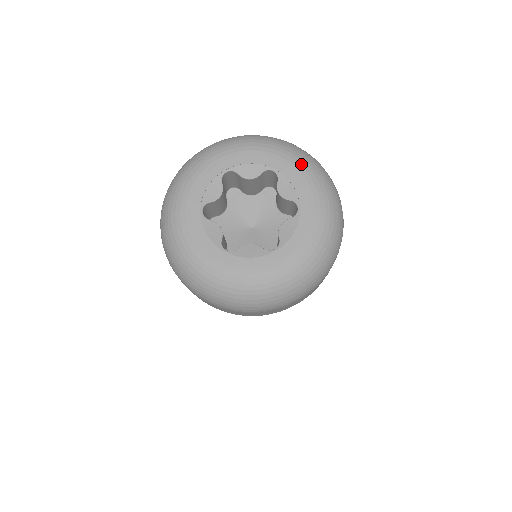
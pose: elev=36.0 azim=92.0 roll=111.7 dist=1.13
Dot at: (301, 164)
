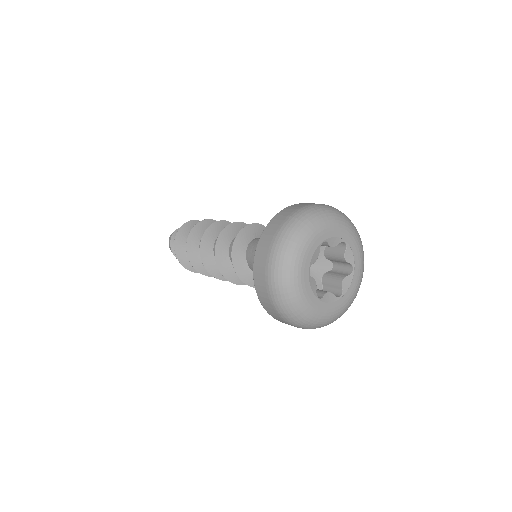
Dot at: (357, 239)
